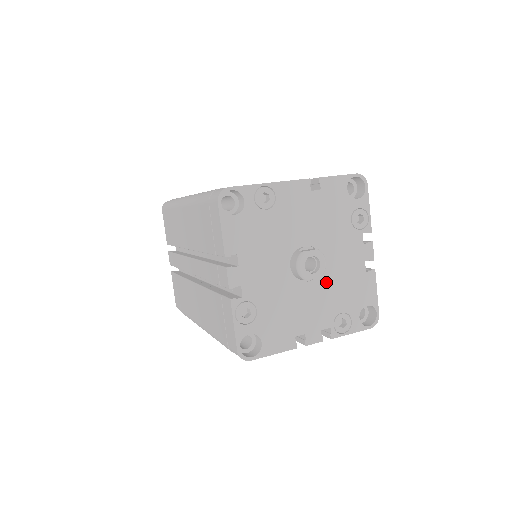
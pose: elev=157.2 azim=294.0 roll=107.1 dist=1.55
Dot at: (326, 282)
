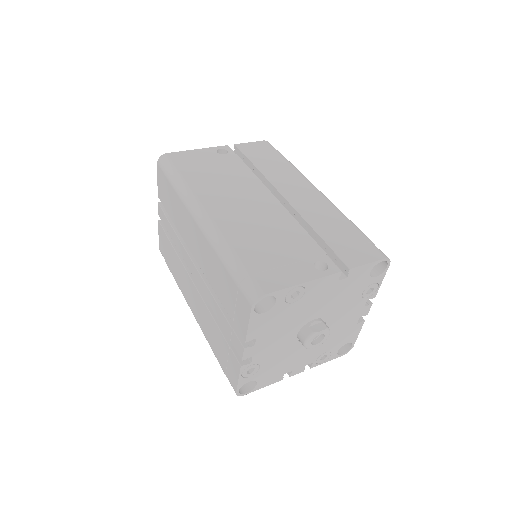
Dot at: occluded
